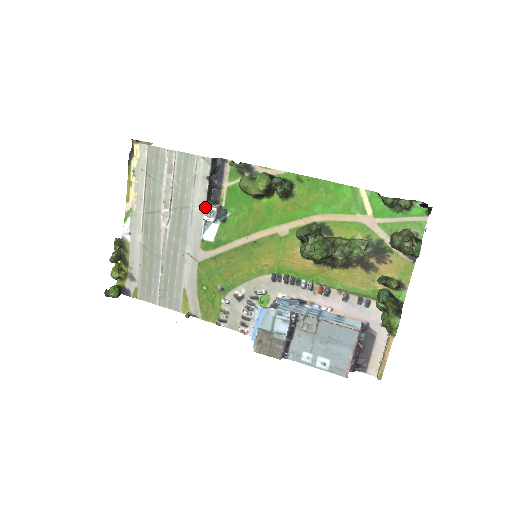
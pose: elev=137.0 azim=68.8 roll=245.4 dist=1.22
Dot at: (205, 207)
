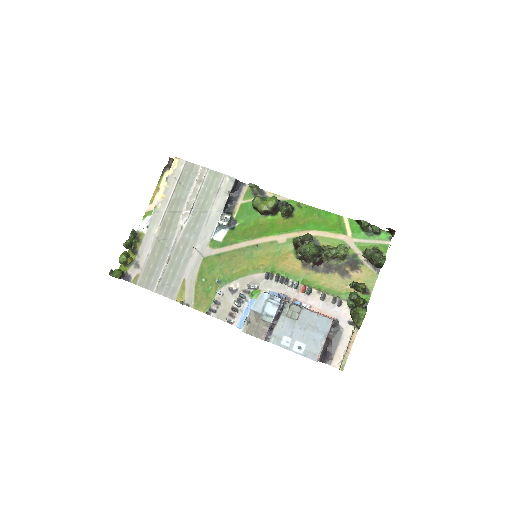
Dot at: (221, 214)
